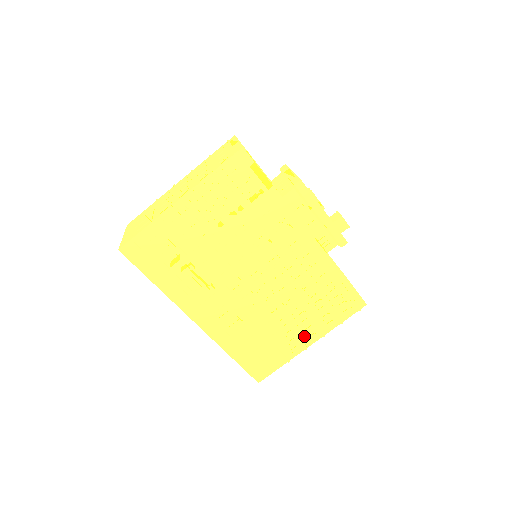
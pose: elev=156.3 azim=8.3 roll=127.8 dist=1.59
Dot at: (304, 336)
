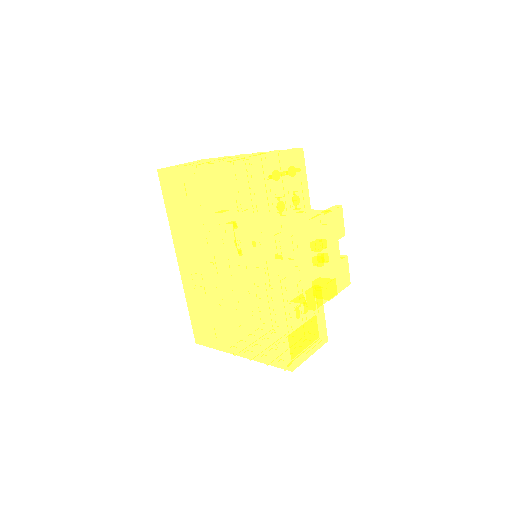
Dot at: (237, 344)
